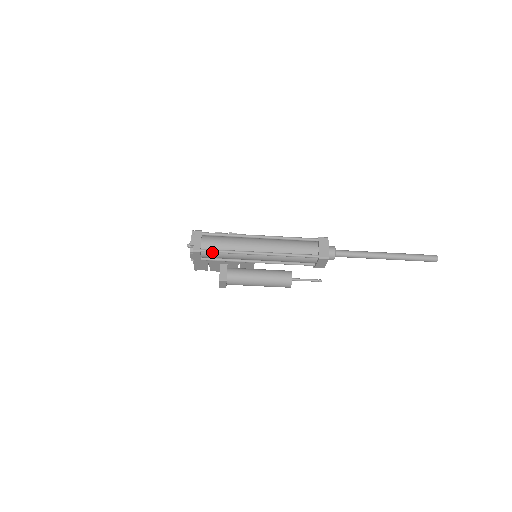
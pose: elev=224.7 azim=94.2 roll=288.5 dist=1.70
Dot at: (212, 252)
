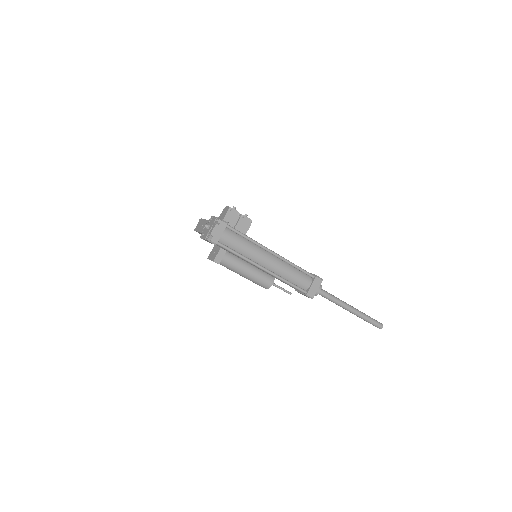
Dot at: occluded
